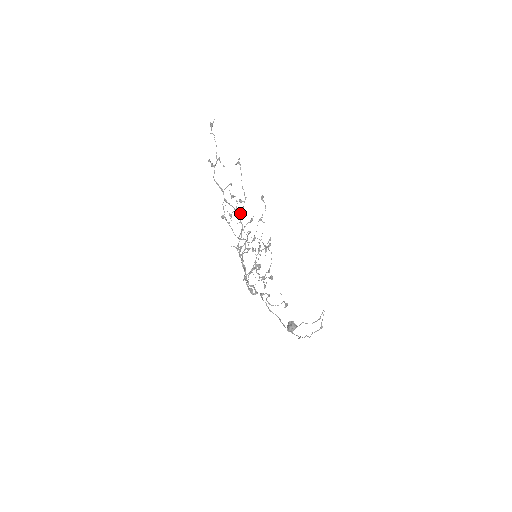
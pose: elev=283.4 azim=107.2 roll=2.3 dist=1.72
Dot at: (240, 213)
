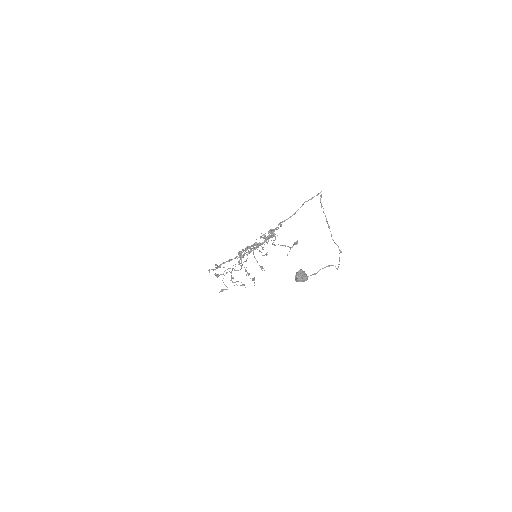
Dot at: occluded
